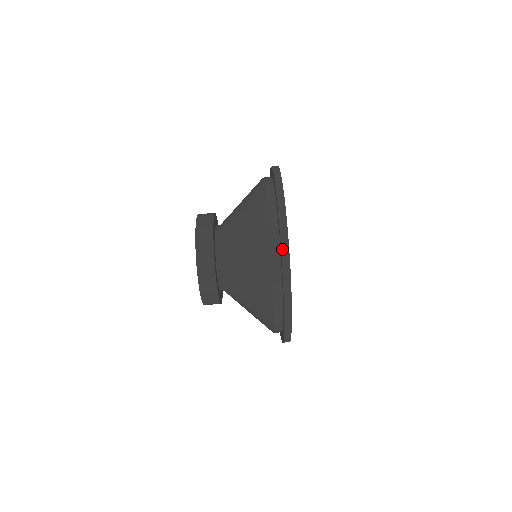
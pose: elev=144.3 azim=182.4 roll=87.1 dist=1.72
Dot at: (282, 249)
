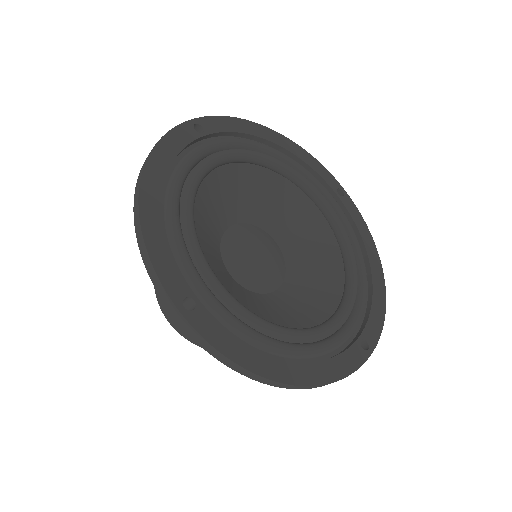
Dot at: (187, 332)
